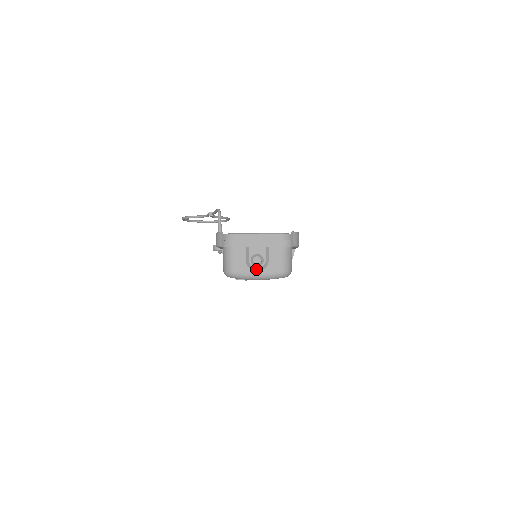
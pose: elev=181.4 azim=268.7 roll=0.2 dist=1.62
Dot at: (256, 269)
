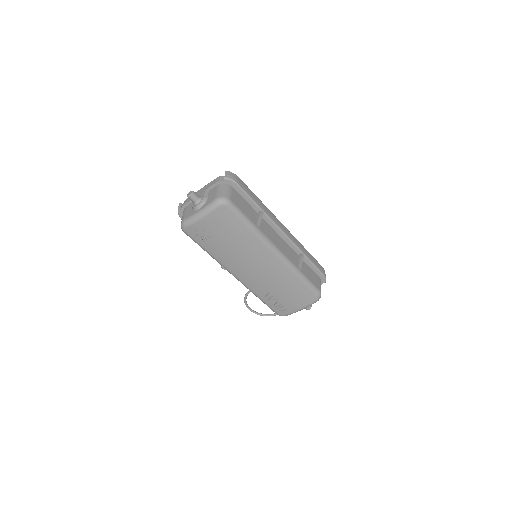
Dot at: (197, 207)
